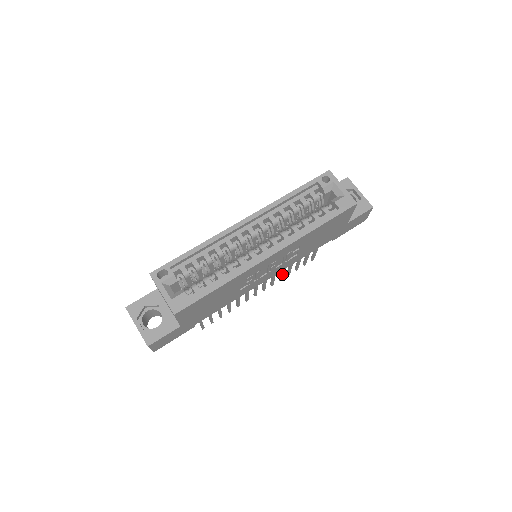
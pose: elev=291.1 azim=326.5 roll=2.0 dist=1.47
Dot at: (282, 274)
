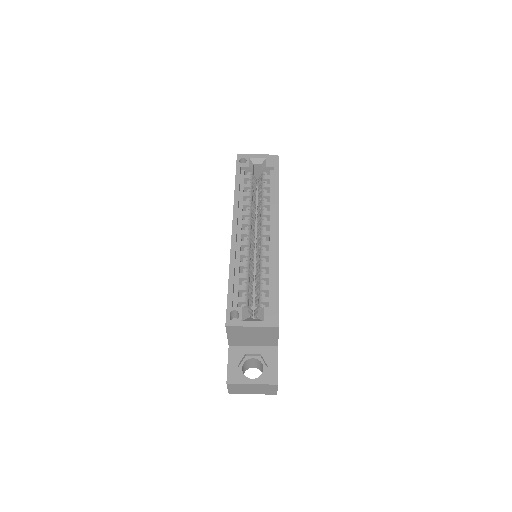
Dot at: occluded
